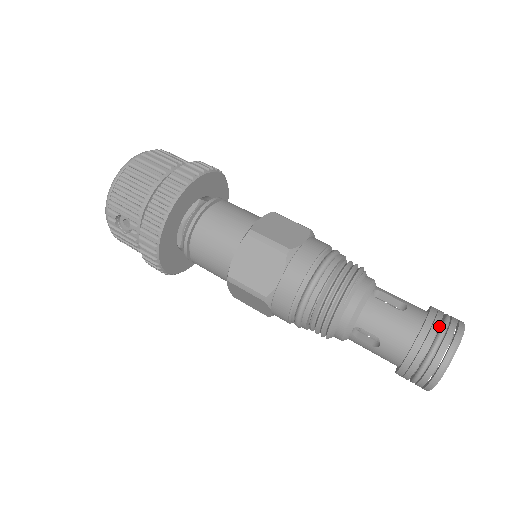
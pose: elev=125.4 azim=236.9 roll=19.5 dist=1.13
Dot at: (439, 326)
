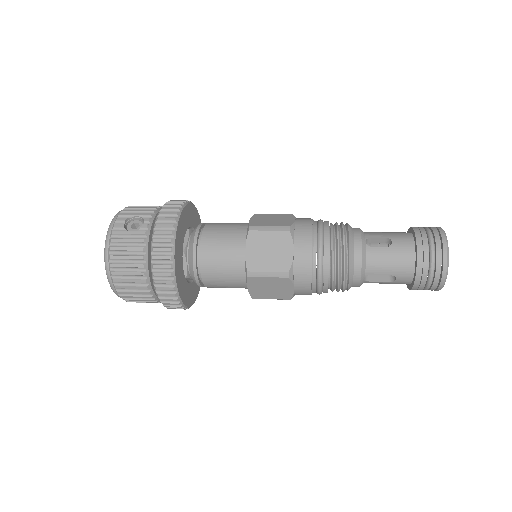
Dot at: occluded
